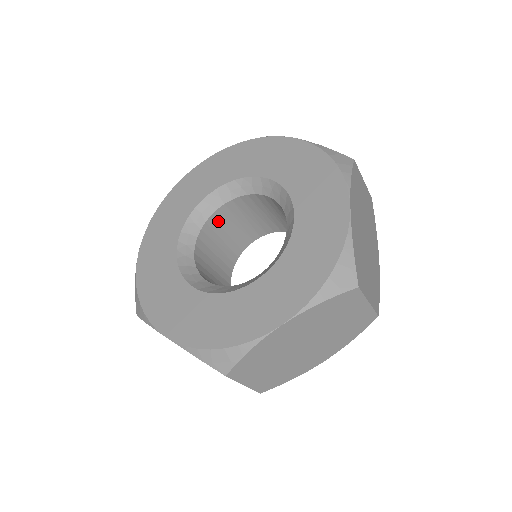
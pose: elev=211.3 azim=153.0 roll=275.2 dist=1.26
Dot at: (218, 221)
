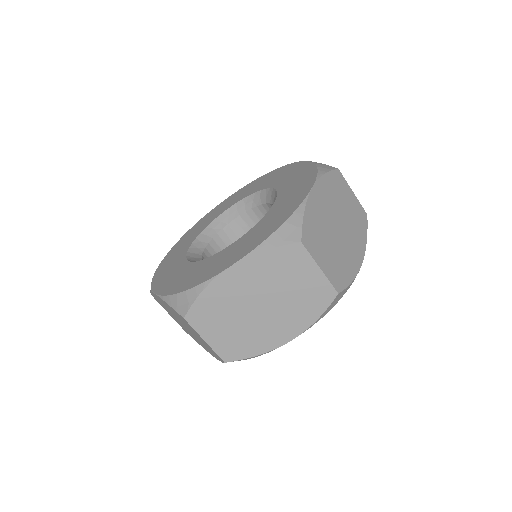
Dot at: (235, 231)
